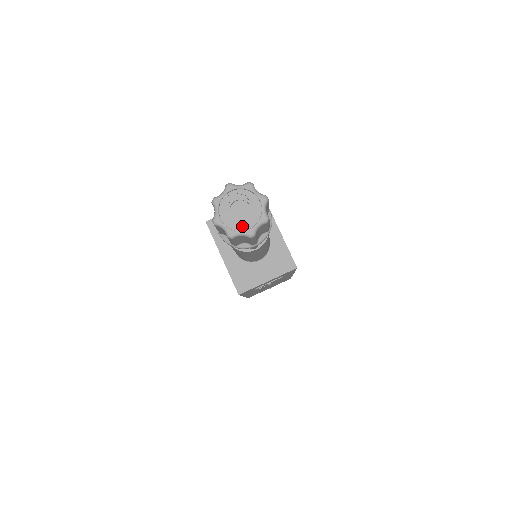
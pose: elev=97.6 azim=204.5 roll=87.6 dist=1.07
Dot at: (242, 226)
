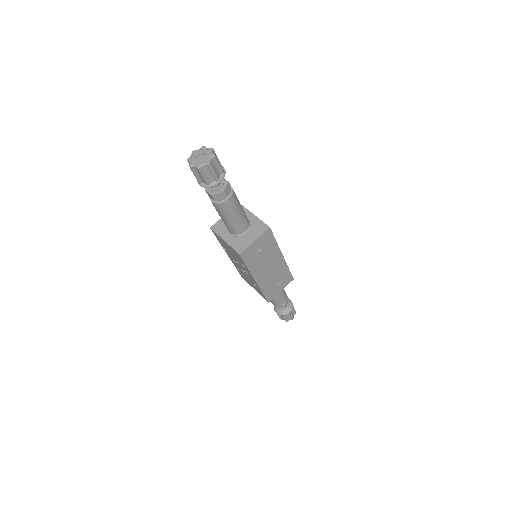
Dot at: (203, 162)
